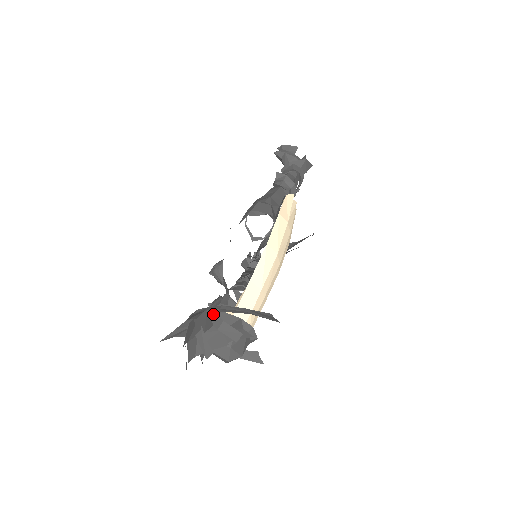
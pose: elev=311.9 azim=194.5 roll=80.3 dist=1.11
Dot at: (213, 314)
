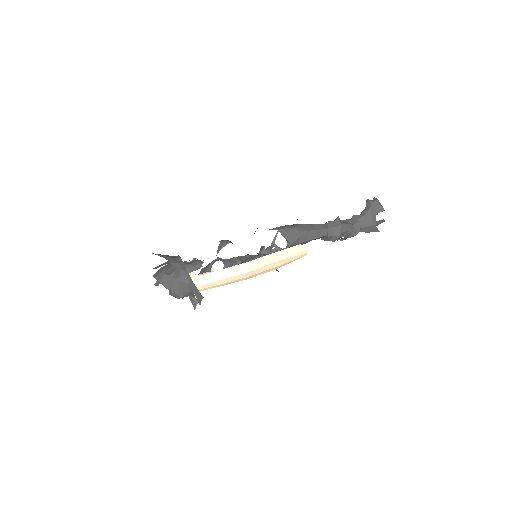
Dot at: (181, 268)
